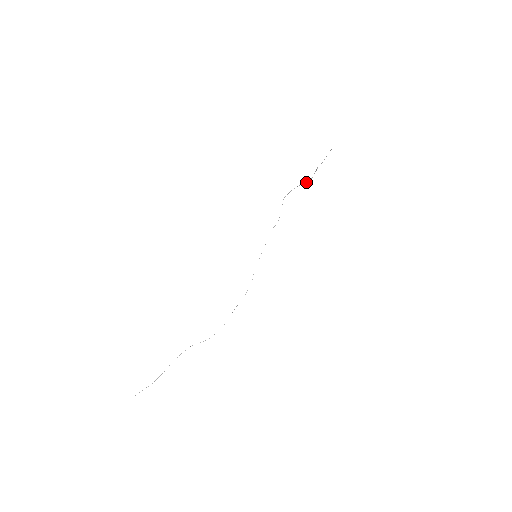
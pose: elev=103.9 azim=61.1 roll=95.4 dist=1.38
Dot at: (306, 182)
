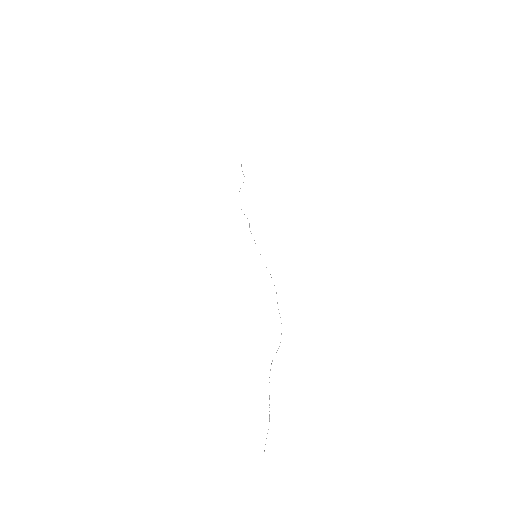
Dot at: (243, 182)
